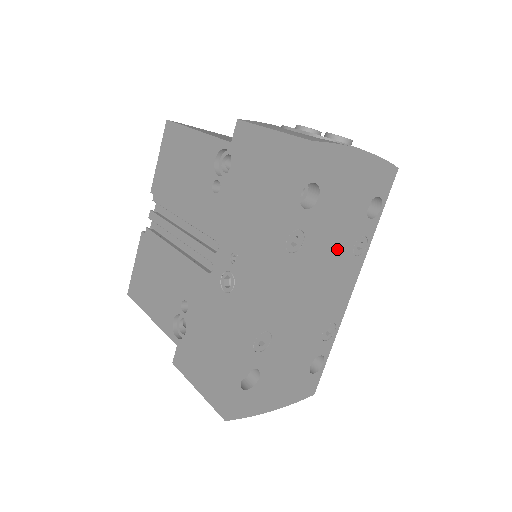
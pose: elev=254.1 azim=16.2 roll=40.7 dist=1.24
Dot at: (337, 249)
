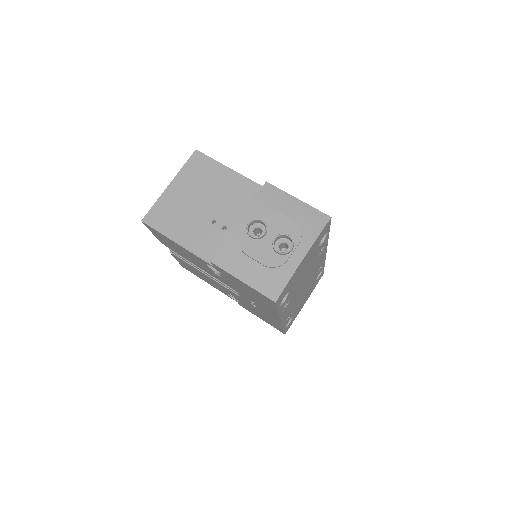
Dot at: (309, 270)
